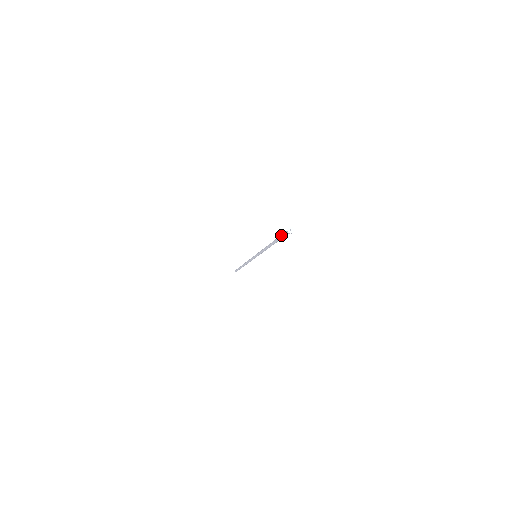
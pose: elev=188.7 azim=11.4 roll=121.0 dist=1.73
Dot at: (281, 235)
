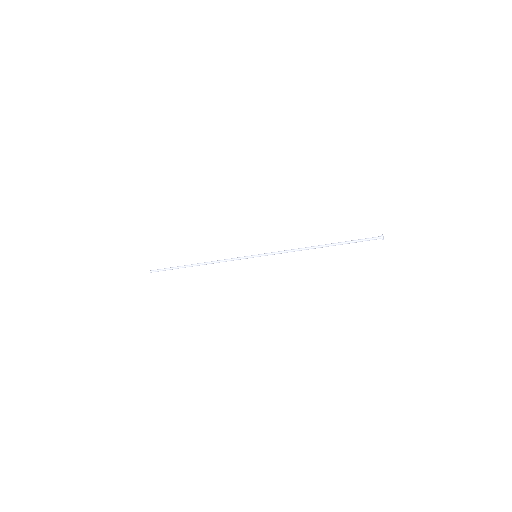
Dot at: (360, 241)
